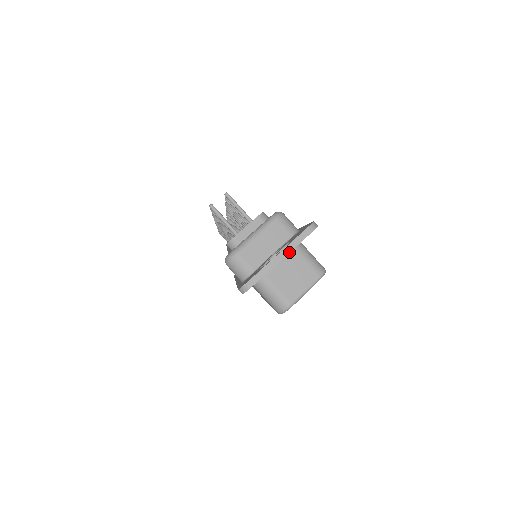
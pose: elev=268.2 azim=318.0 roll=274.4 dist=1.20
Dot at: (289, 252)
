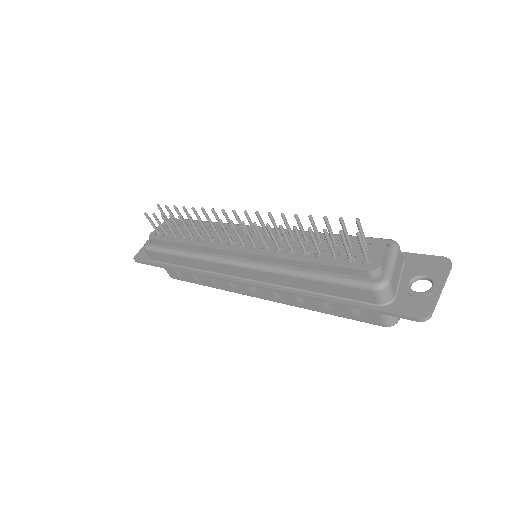
Dot at: occluded
